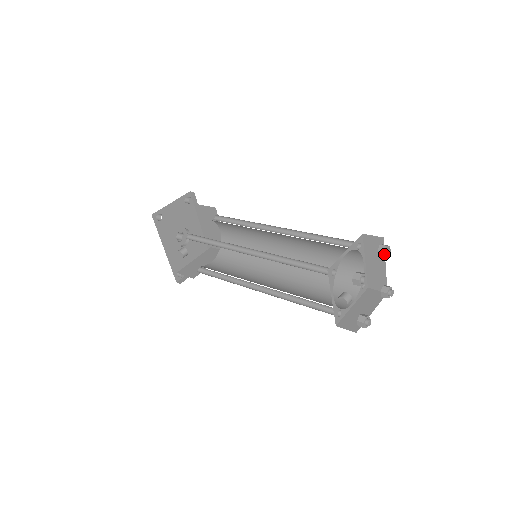
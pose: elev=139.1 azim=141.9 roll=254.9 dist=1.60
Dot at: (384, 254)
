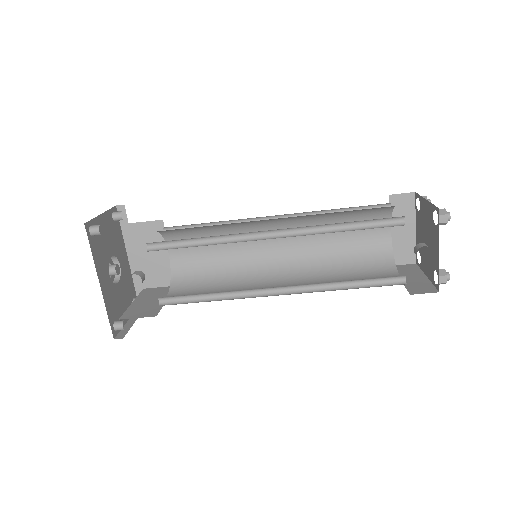
Dot at: occluded
